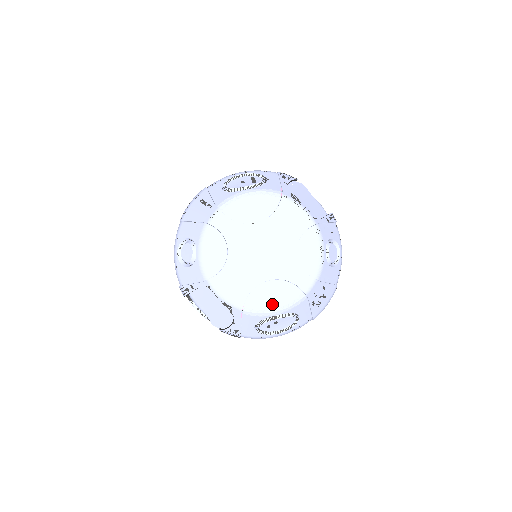
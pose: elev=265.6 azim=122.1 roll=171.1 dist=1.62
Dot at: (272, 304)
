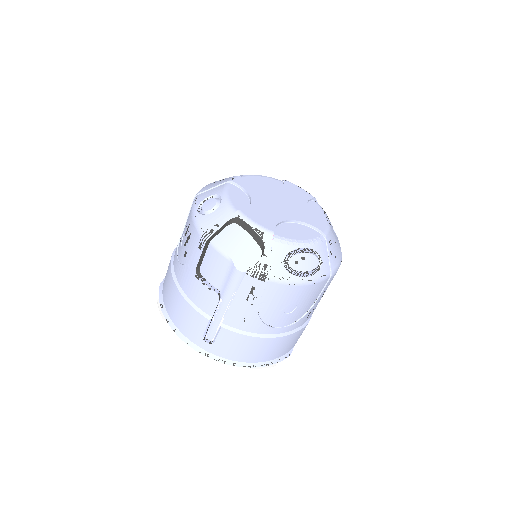
Dot at: (298, 237)
